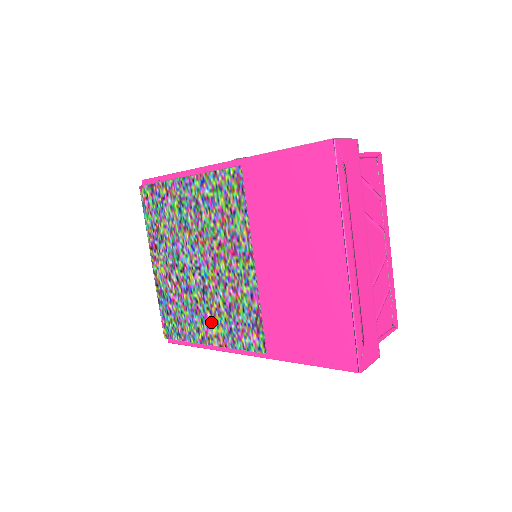
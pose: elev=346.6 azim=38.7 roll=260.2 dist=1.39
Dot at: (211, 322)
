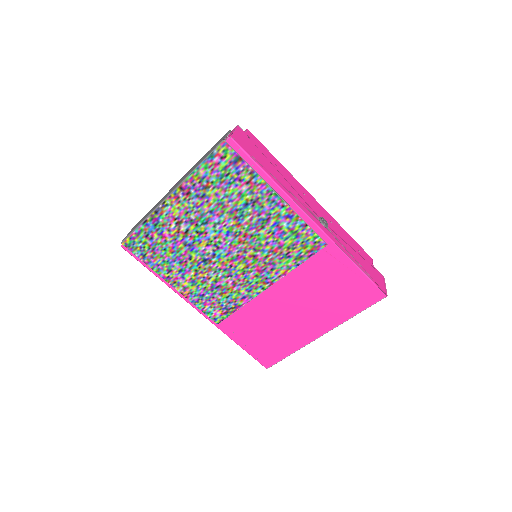
Dot at: (189, 278)
